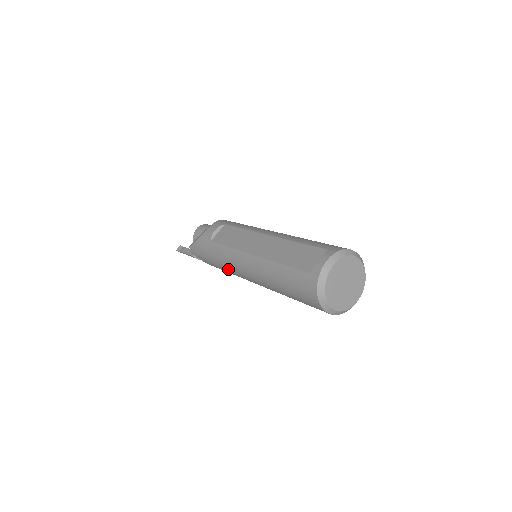
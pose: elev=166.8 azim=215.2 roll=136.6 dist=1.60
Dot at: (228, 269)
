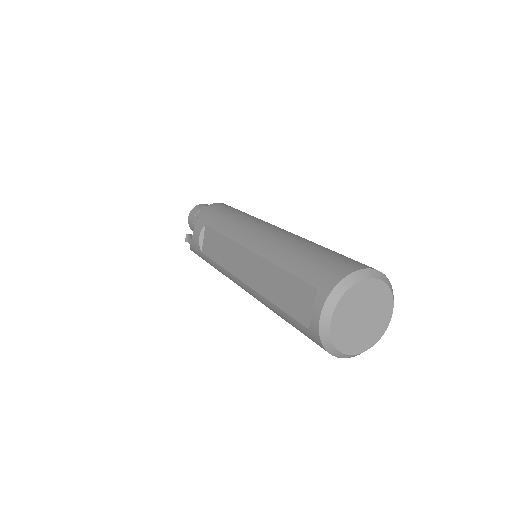
Dot at: occluded
